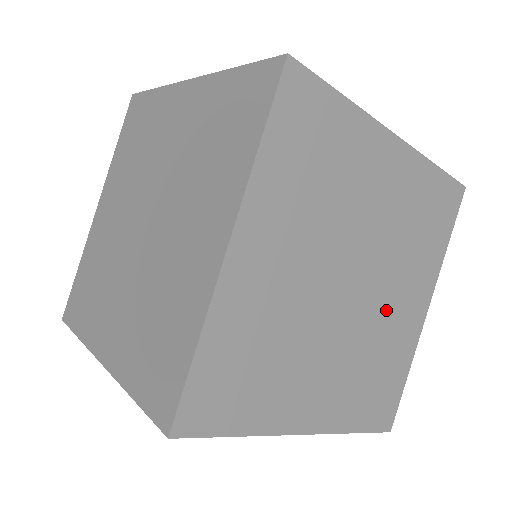
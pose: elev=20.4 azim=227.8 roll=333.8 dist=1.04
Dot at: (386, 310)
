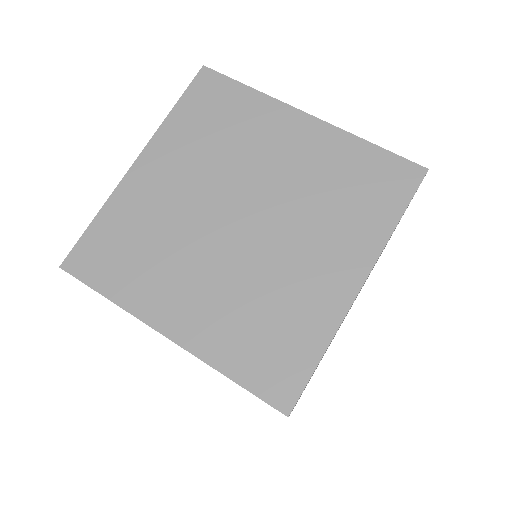
Dot at: occluded
